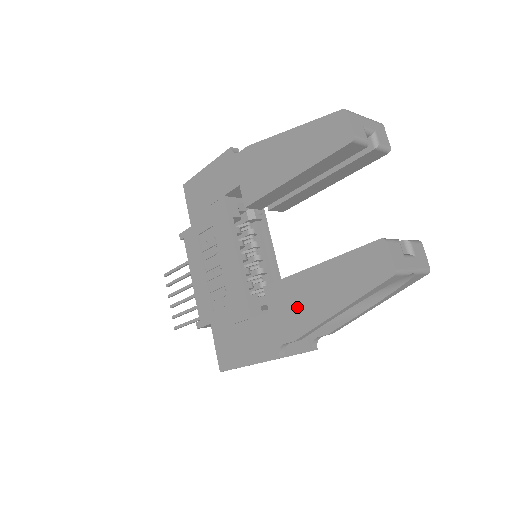
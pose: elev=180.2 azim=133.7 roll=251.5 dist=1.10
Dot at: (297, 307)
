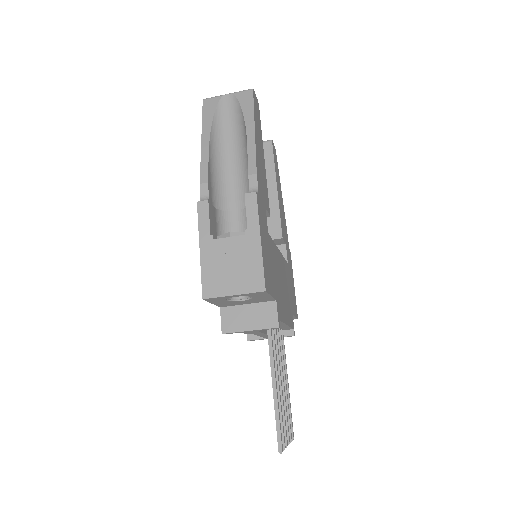
Dot at: occluded
